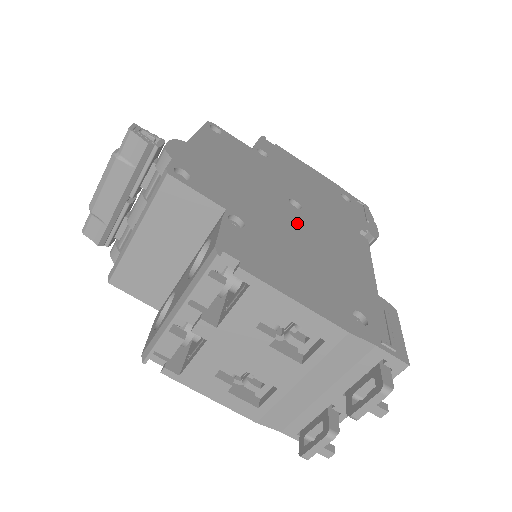
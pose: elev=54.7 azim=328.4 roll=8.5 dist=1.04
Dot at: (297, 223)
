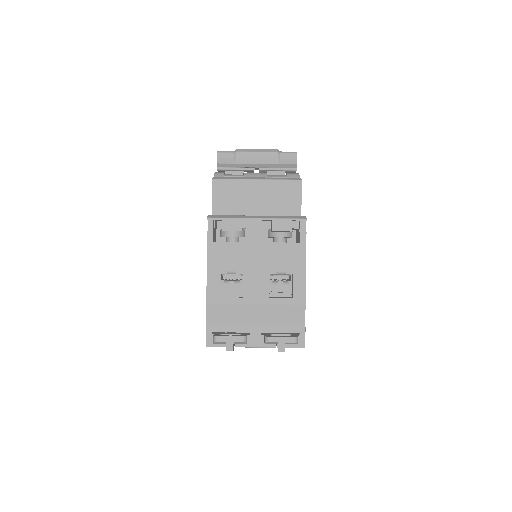
Dot at: occluded
